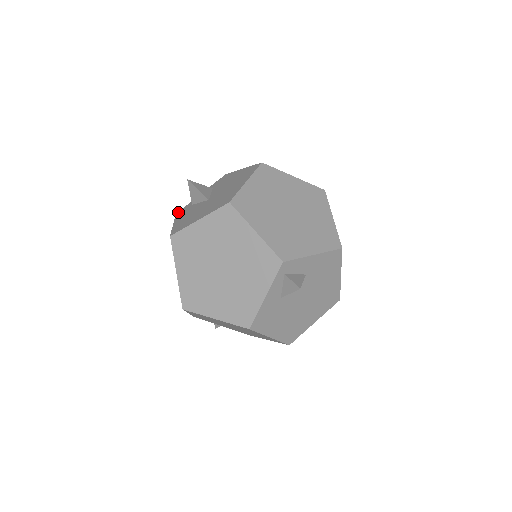
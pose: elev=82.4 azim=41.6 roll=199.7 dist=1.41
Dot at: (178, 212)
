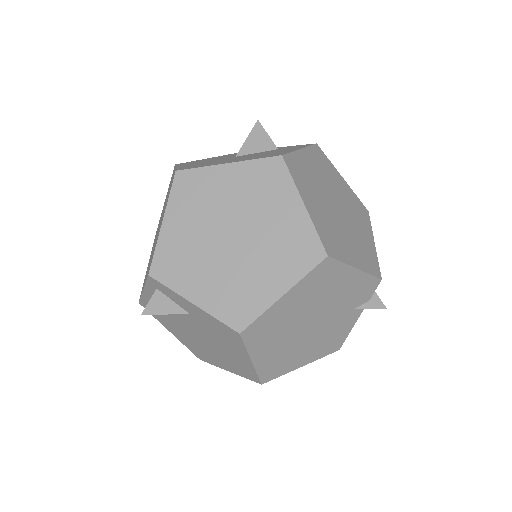
Dot at: occluded
